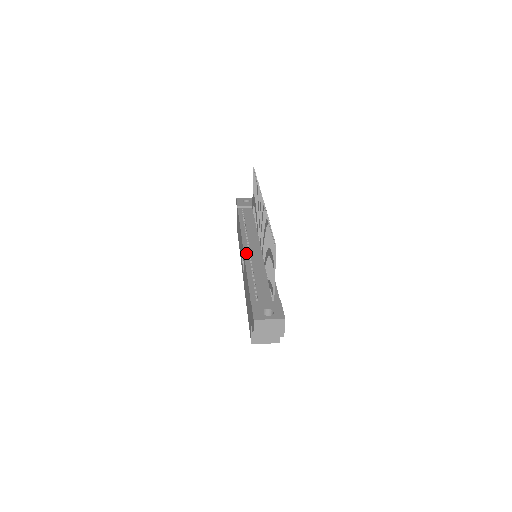
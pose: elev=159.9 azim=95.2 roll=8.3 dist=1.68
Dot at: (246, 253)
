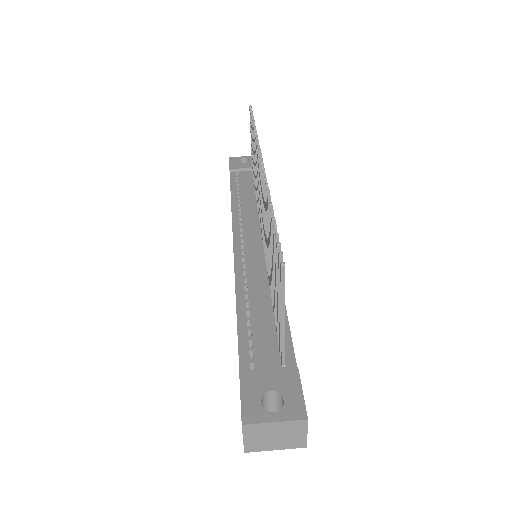
Dot at: (237, 255)
